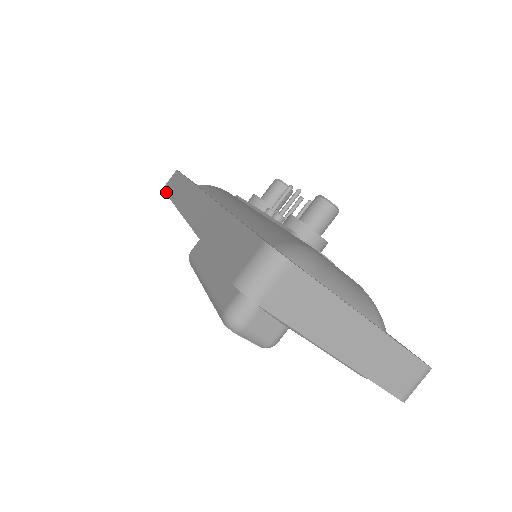
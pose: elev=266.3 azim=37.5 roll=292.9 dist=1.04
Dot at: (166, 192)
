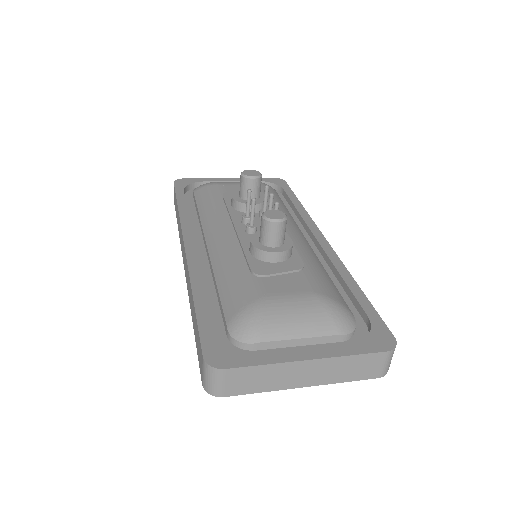
Dot at: occluded
